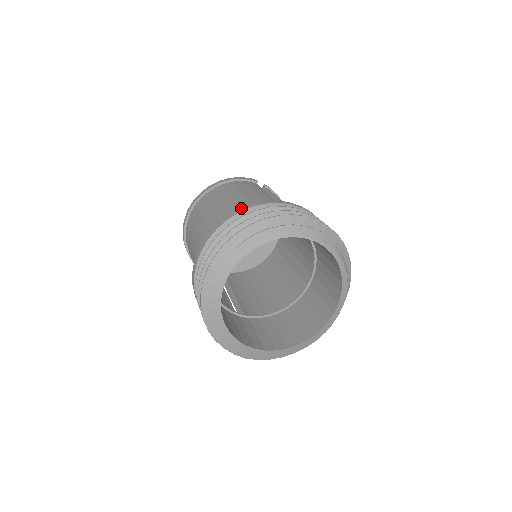
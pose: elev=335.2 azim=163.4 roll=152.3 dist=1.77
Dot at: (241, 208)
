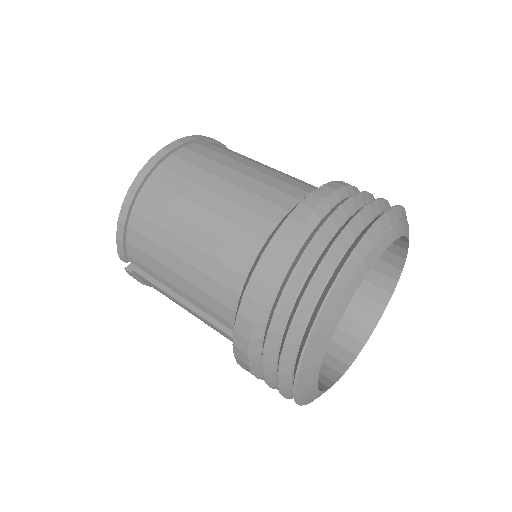
Dot at: occluded
